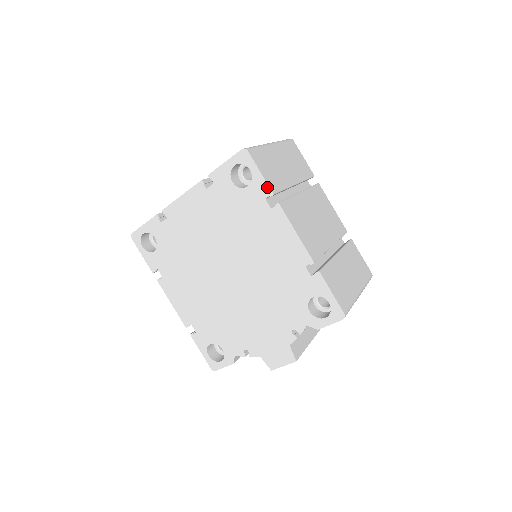
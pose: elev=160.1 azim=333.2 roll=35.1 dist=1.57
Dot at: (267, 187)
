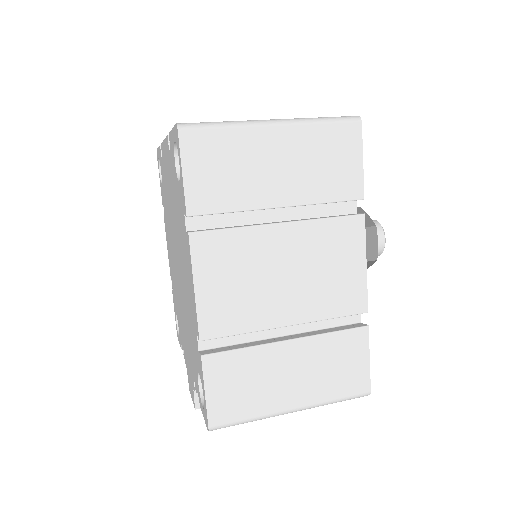
Dot at: (184, 200)
